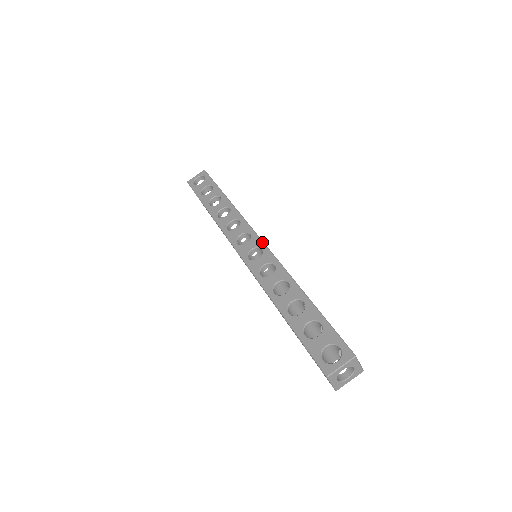
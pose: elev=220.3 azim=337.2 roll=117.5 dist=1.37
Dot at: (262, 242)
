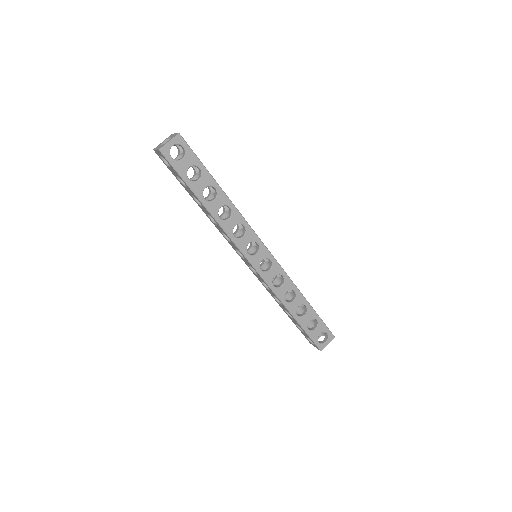
Dot at: (270, 254)
